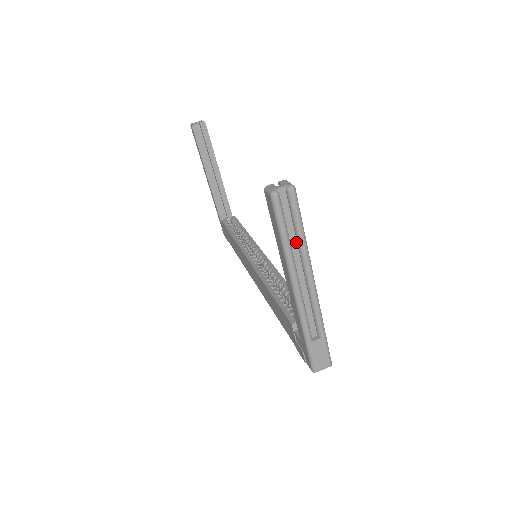
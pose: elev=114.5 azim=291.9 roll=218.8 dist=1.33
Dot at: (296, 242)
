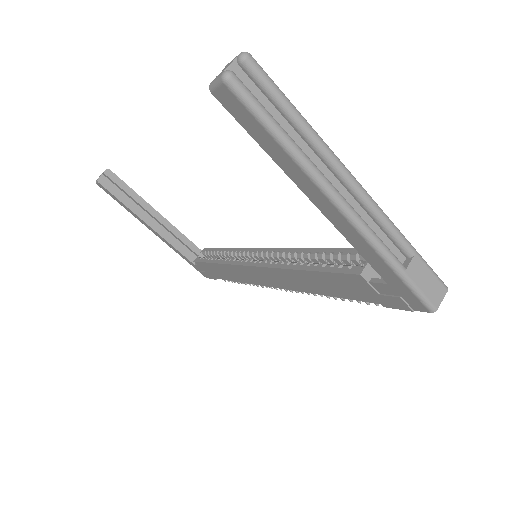
Dot at: (299, 137)
